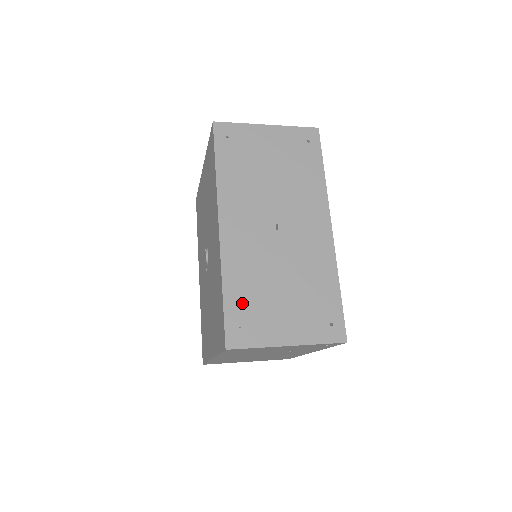
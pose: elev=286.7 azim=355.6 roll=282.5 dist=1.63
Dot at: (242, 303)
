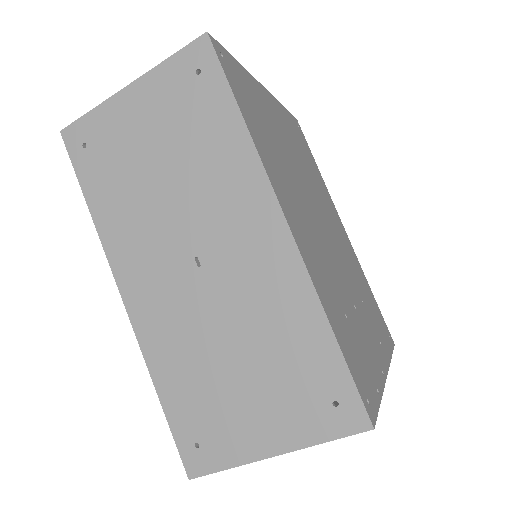
Dot at: (188, 405)
